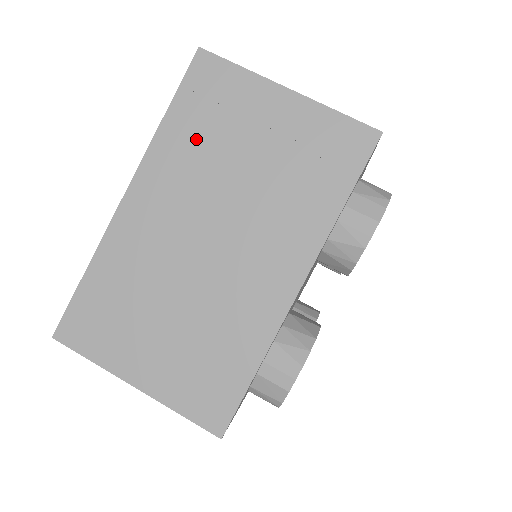
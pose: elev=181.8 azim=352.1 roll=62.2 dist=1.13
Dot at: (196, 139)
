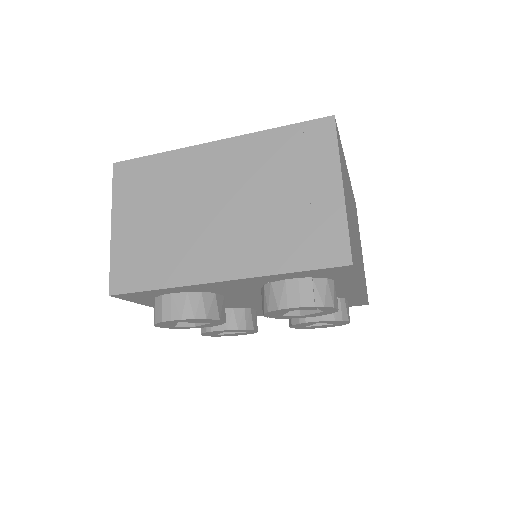
Dot at: (275, 156)
